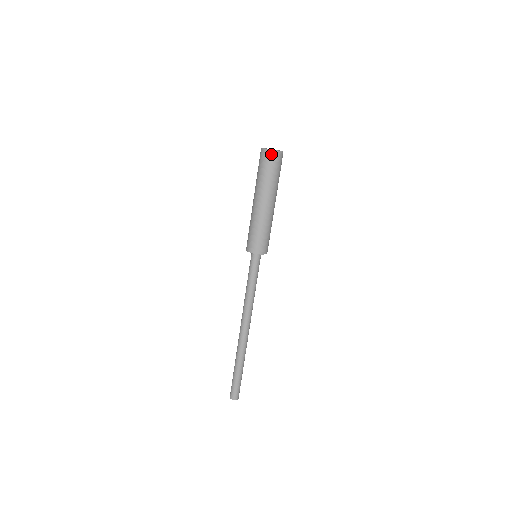
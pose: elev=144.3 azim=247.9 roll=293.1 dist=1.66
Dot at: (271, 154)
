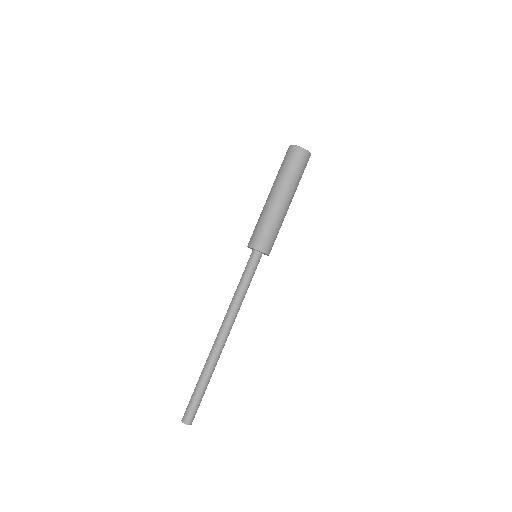
Dot at: (293, 149)
